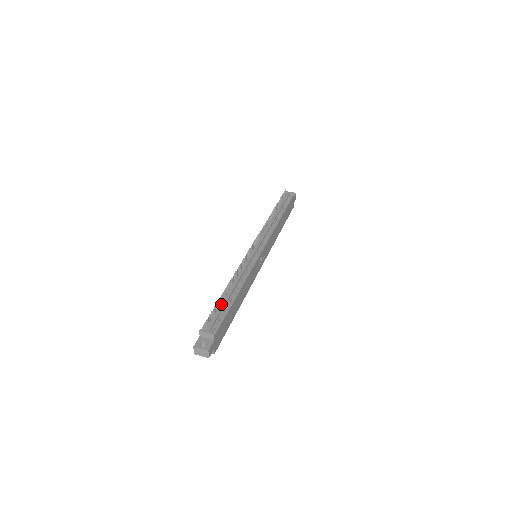
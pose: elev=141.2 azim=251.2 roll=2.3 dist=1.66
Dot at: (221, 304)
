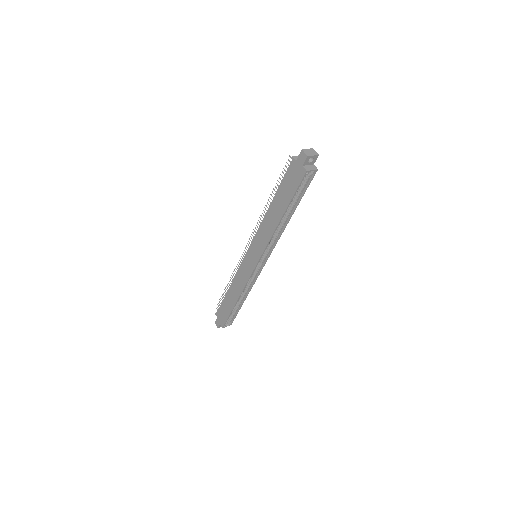
Dot at: occluded
